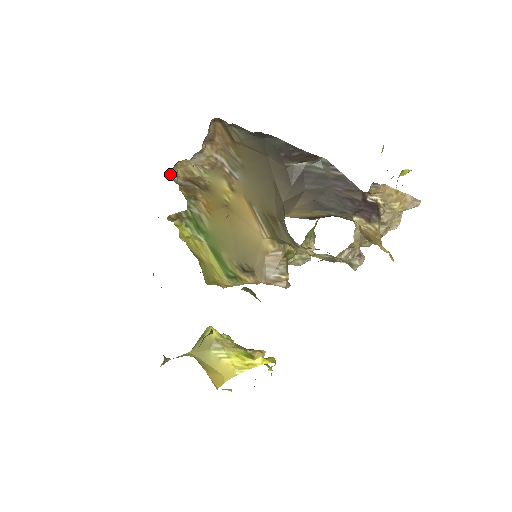
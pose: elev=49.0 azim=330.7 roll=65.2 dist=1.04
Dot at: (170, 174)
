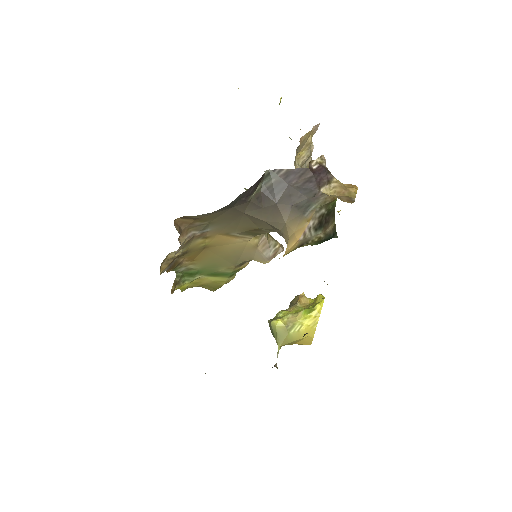
Dot at: (160, 274)
